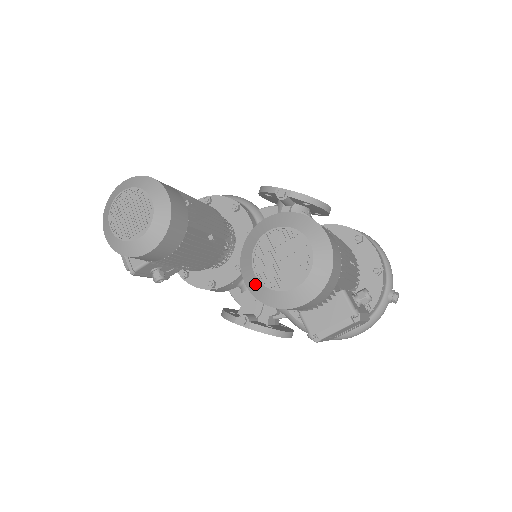
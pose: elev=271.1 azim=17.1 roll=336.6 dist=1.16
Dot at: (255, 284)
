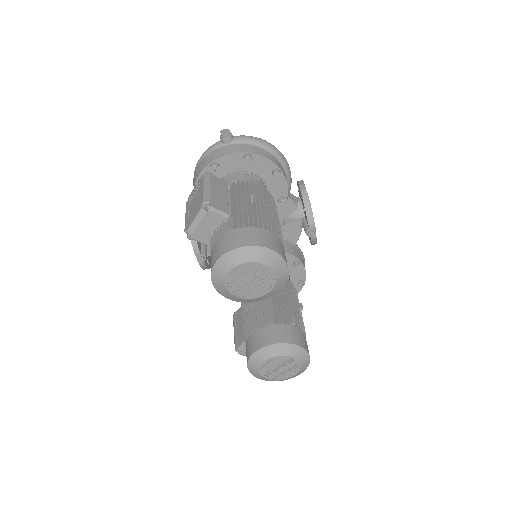
Dot at: (256, 363)
